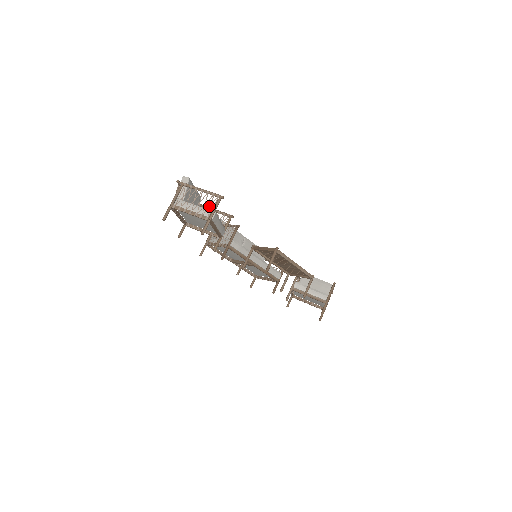
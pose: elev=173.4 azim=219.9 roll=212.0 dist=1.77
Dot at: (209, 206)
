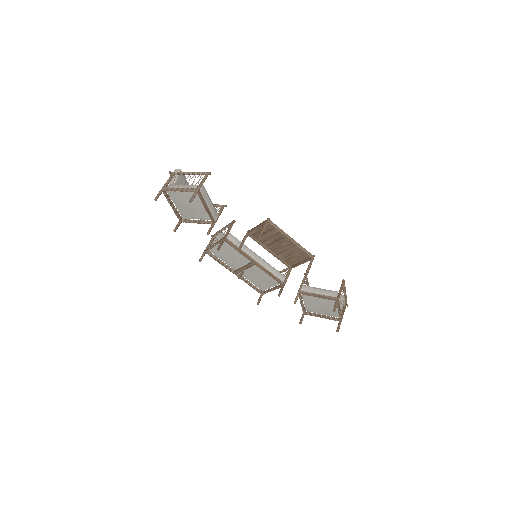
Dot at: (197, 182)
